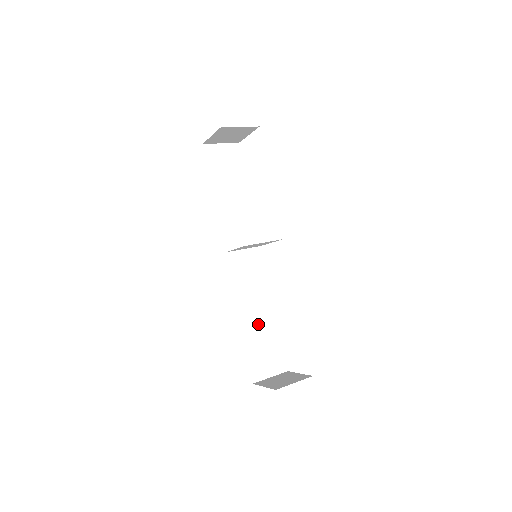
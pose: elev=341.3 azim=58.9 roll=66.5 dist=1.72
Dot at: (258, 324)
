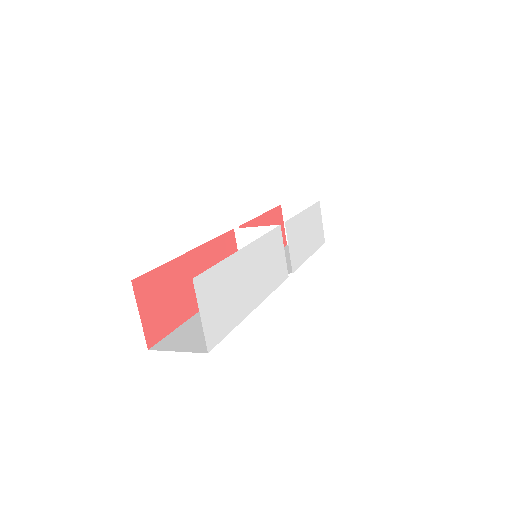
Dot at: occluded
